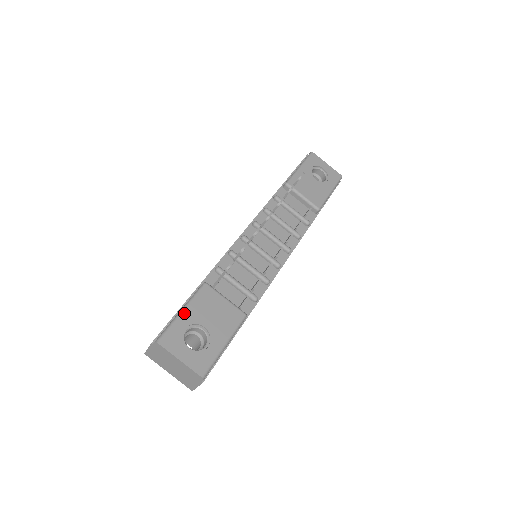
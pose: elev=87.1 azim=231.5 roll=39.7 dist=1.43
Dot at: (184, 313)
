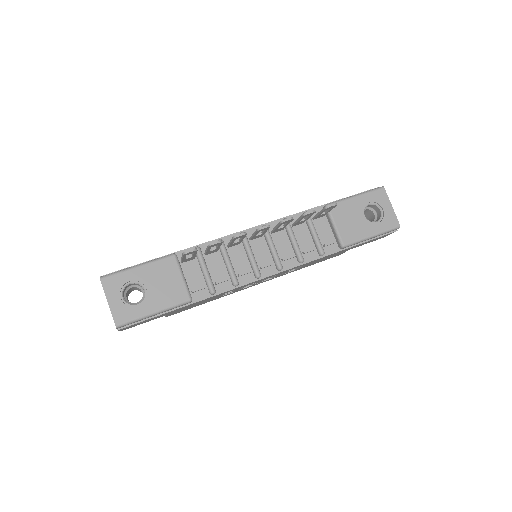
Dot at: (138, 268)
